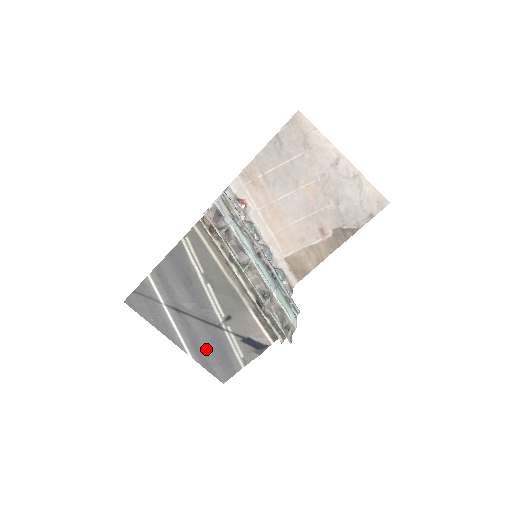
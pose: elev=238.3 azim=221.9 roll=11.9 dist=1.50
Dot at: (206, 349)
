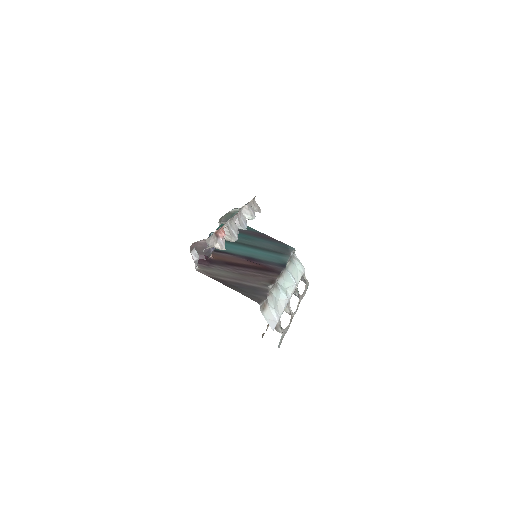
Dot at: occluded
